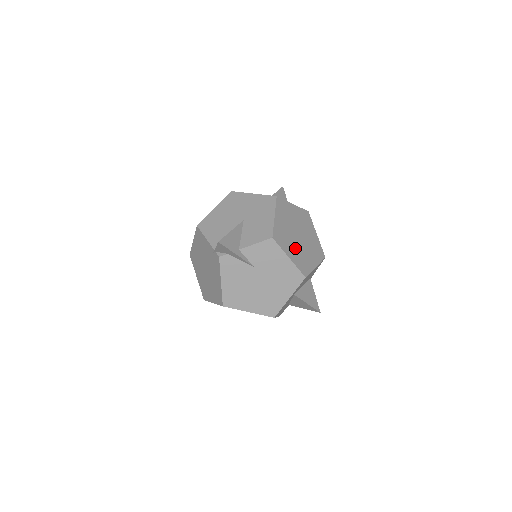
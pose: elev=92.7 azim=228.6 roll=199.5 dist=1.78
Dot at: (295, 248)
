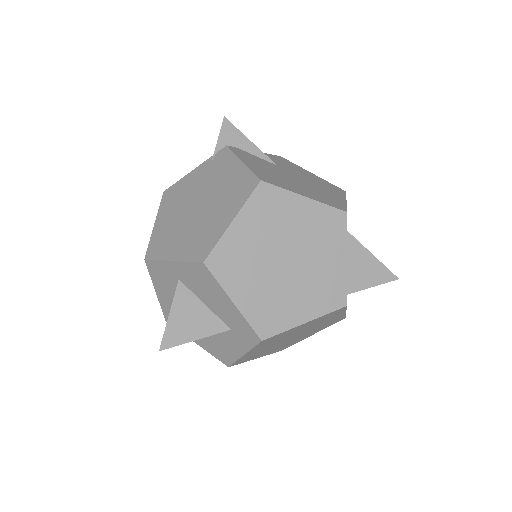
Dot at: occluded
